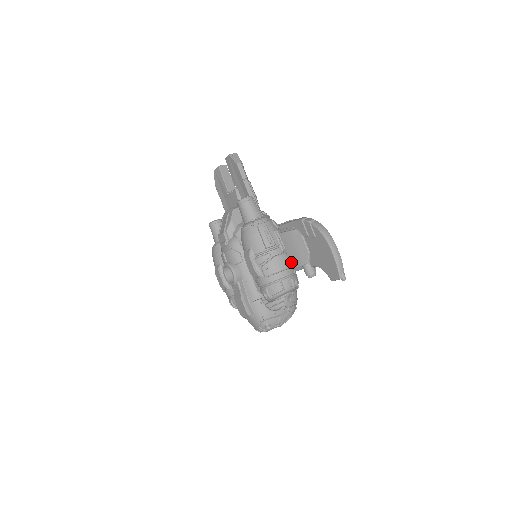
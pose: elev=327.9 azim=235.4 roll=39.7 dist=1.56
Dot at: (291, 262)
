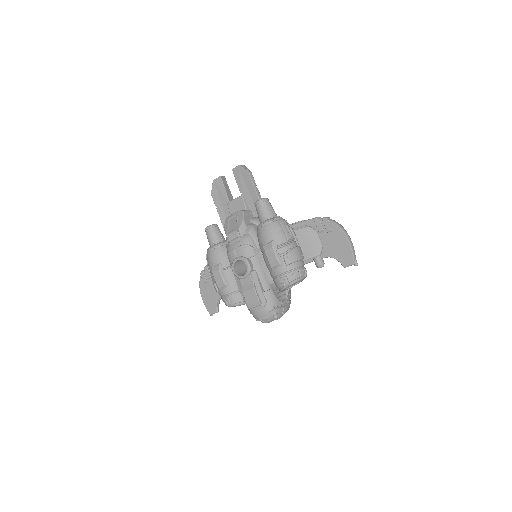
Dot at: (304, 255)
